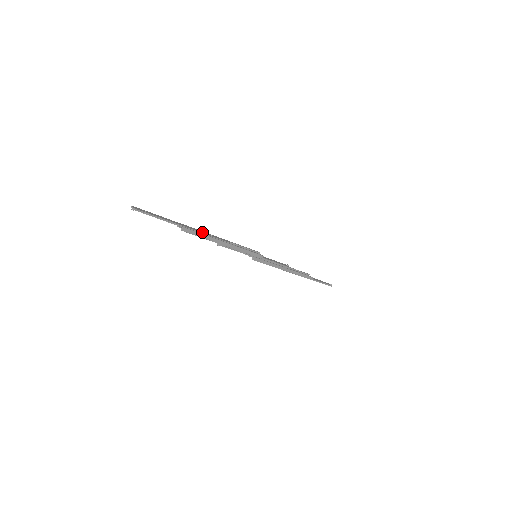
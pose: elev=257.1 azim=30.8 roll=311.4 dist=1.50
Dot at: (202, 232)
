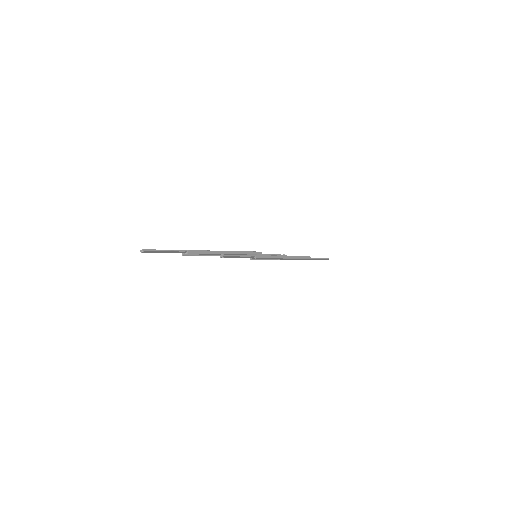
Dot at: (204, 251)
